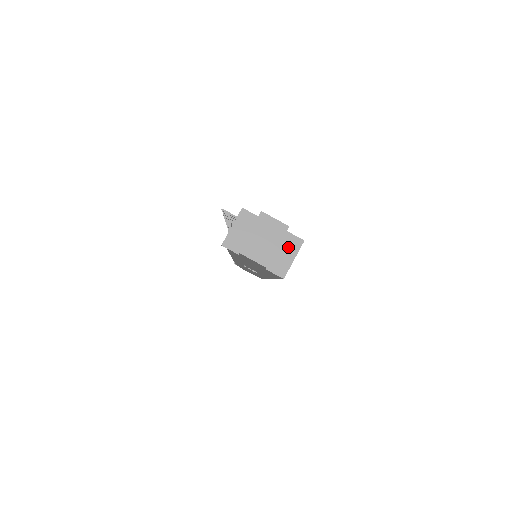
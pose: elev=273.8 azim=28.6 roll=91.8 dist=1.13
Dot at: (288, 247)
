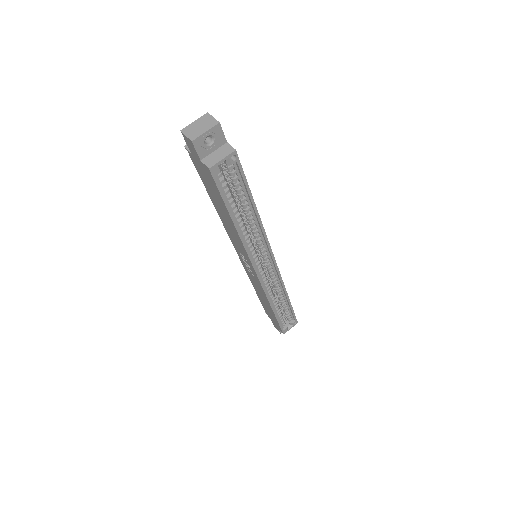
Dot at: (223, 151)
